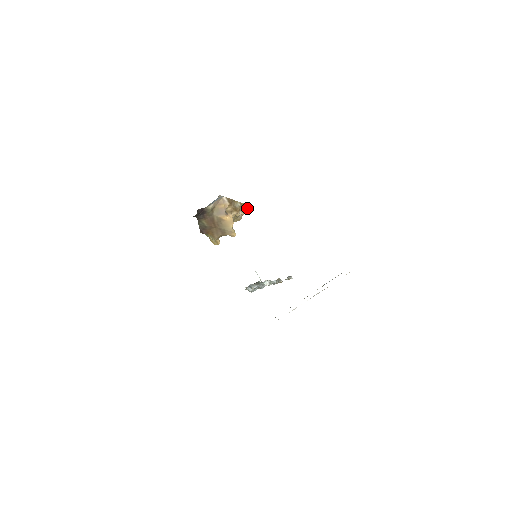
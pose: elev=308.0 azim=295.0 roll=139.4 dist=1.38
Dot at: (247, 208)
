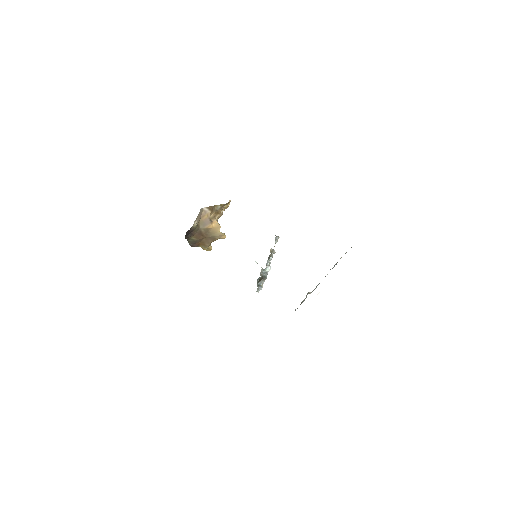
Dot at: (226, 204)
